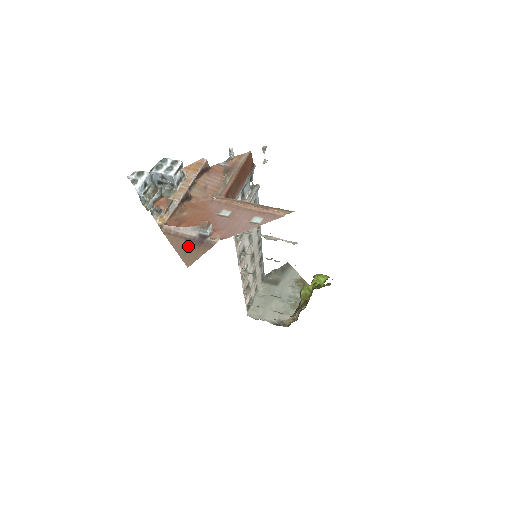
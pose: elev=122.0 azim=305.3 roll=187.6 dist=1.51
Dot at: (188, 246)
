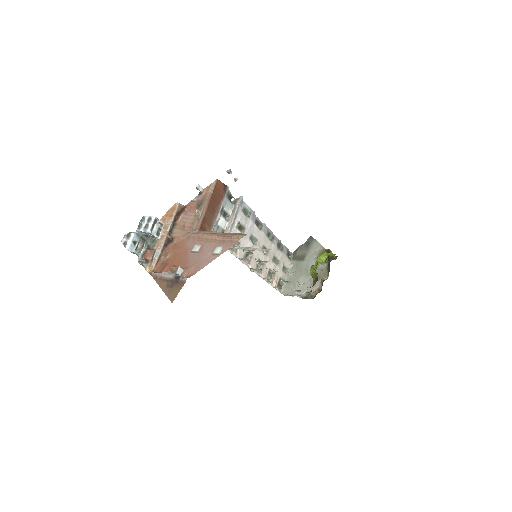
Dot at: (170, 286)
